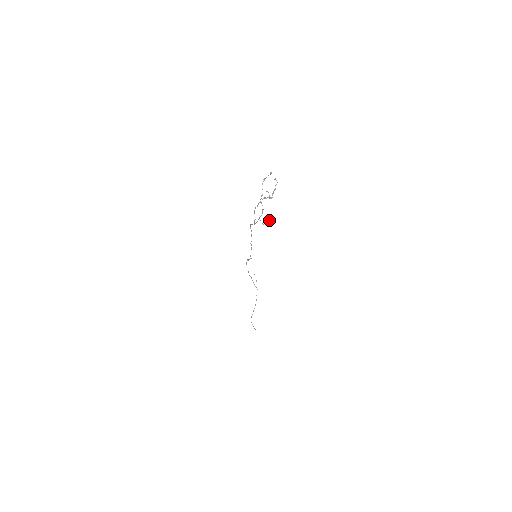
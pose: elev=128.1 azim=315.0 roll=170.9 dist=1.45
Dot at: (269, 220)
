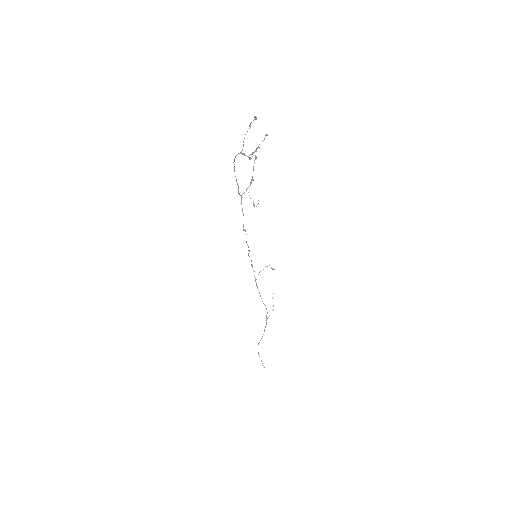
Dot at: occluded
